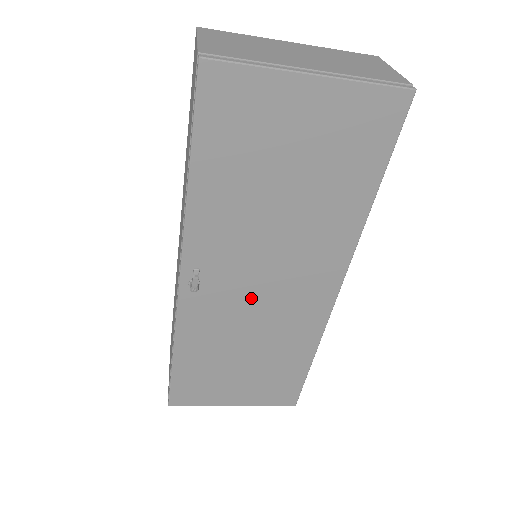
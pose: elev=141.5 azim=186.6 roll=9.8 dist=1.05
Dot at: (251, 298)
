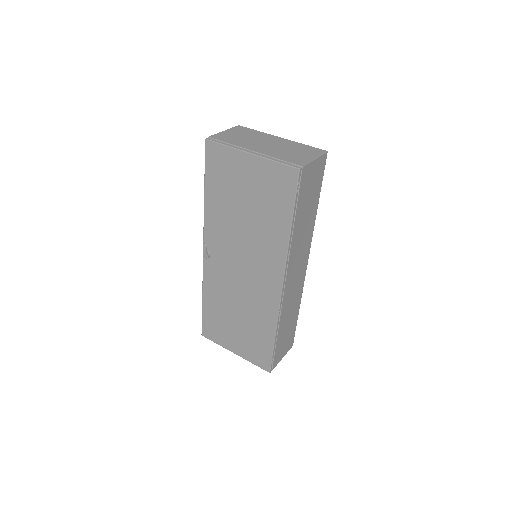
Dot at: (236, 274)
